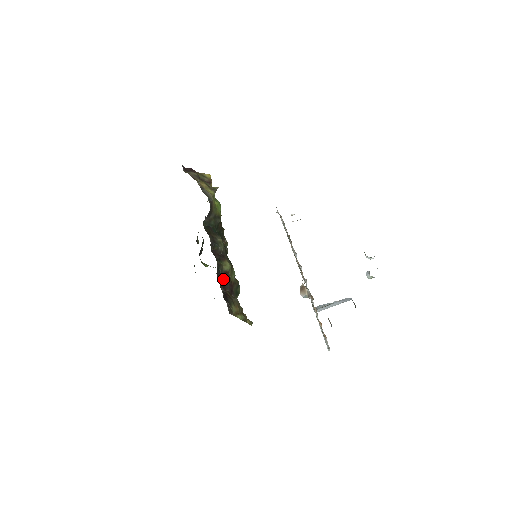
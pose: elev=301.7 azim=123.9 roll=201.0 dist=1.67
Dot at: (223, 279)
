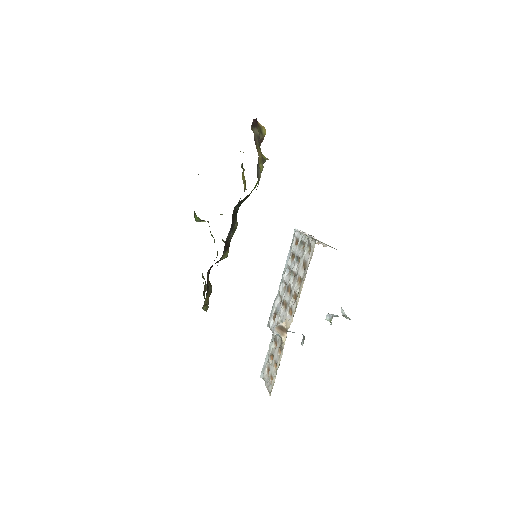
Dot at: occluded
